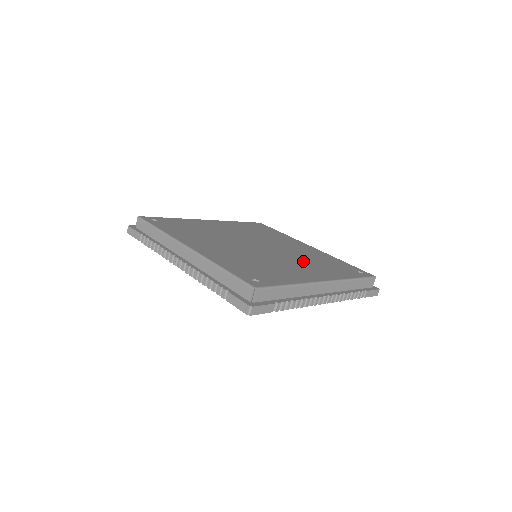
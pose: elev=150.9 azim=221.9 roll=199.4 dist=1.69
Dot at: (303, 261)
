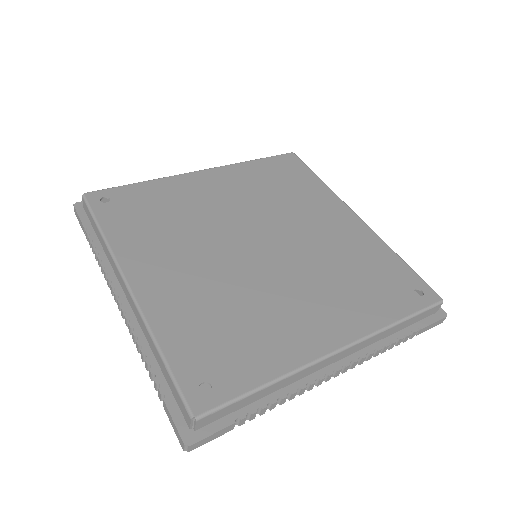
Dot at: (322, 279)
